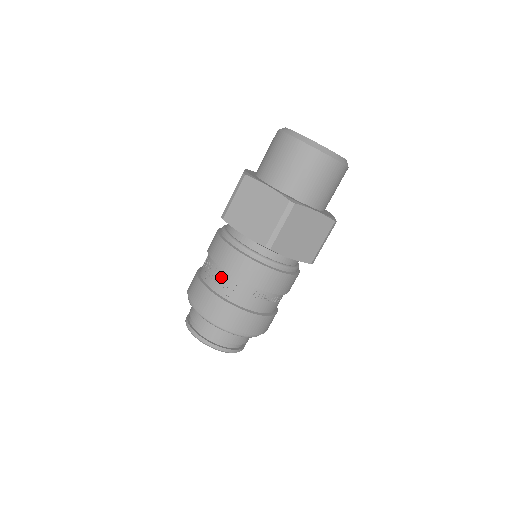
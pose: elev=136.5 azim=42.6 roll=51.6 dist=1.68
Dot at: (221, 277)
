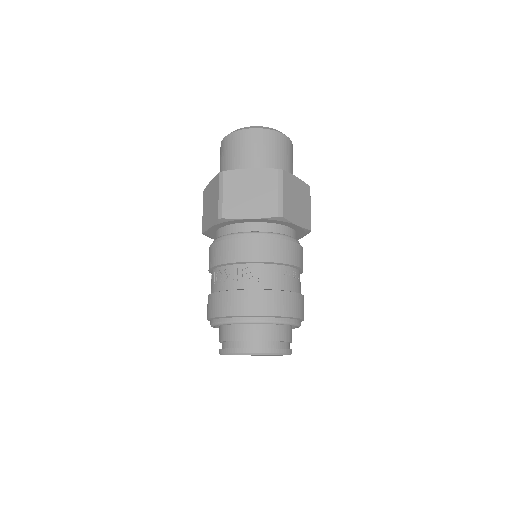
Dot at: (248, 272)
